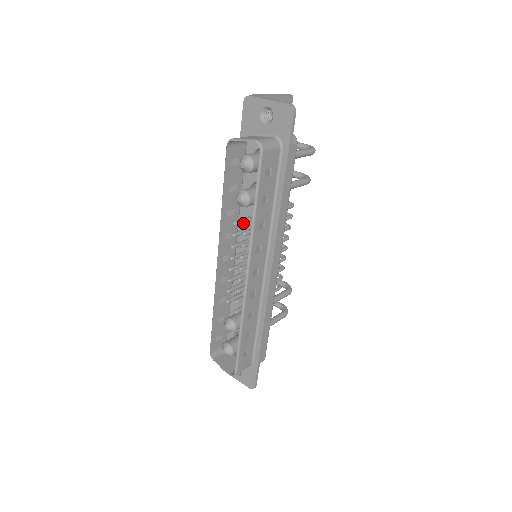
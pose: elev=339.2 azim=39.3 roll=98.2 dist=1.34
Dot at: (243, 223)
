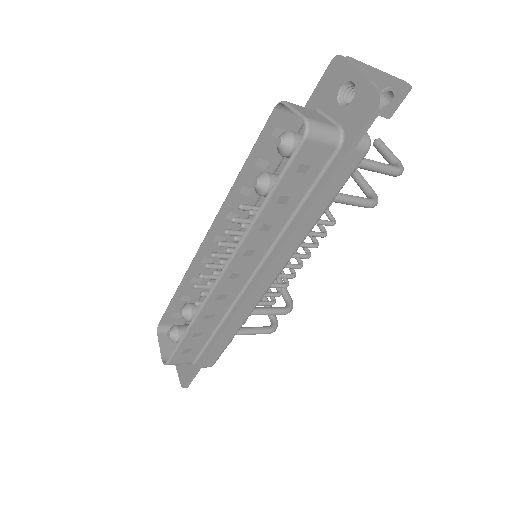
Dot at: occluded
